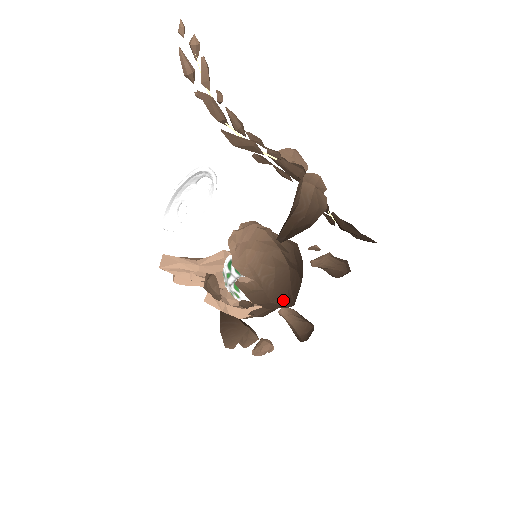
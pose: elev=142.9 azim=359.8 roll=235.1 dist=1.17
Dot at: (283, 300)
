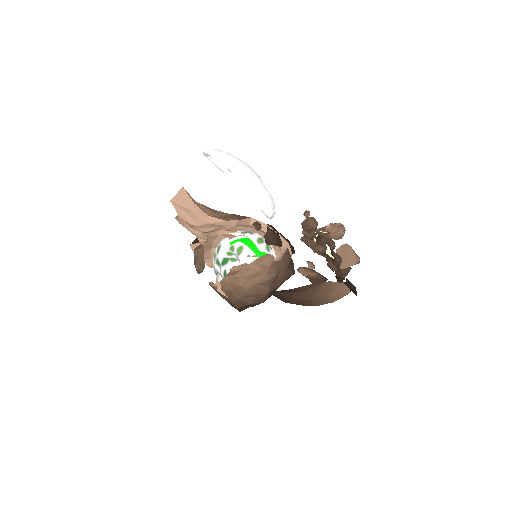
Dot at: (240, 310)
